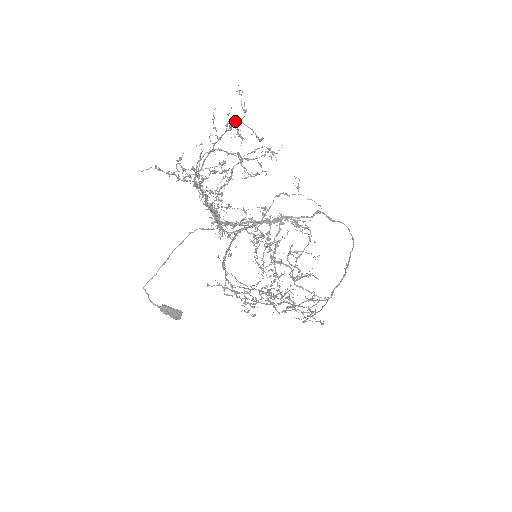
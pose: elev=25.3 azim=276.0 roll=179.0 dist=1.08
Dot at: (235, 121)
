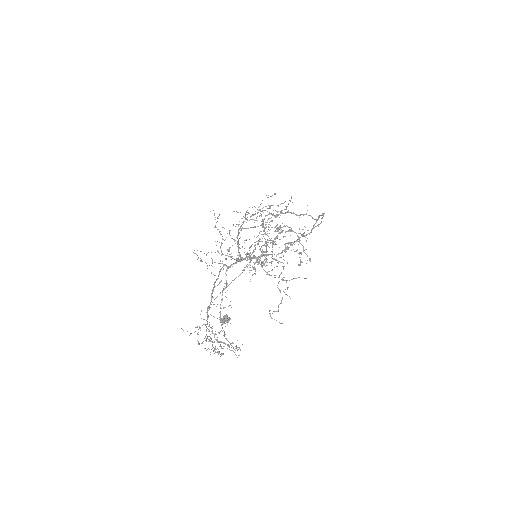
Dot at: (216, 349)
